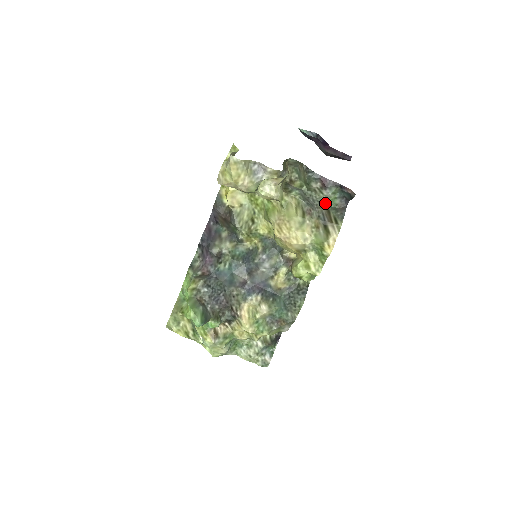
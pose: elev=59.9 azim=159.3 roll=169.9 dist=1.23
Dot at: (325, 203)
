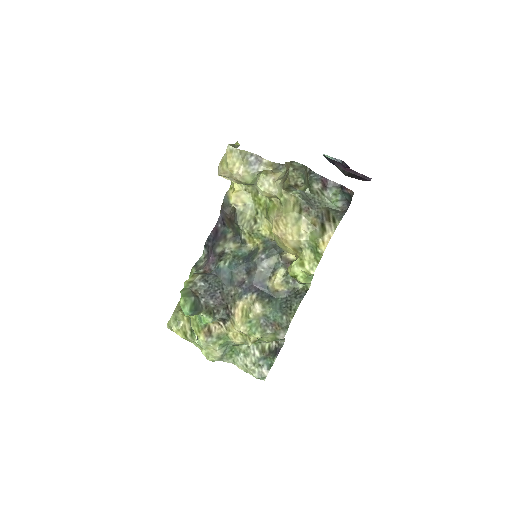
Dot at: (326, 205)
